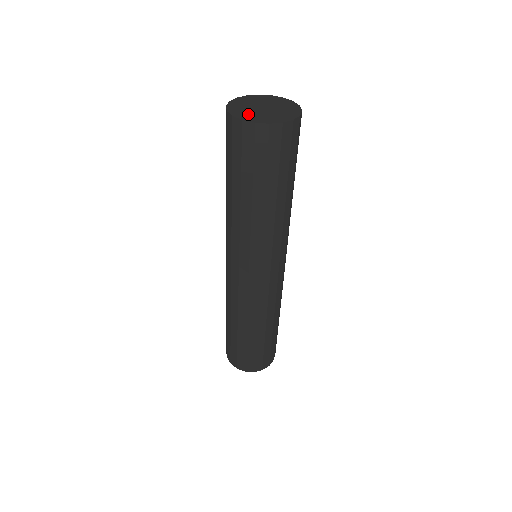
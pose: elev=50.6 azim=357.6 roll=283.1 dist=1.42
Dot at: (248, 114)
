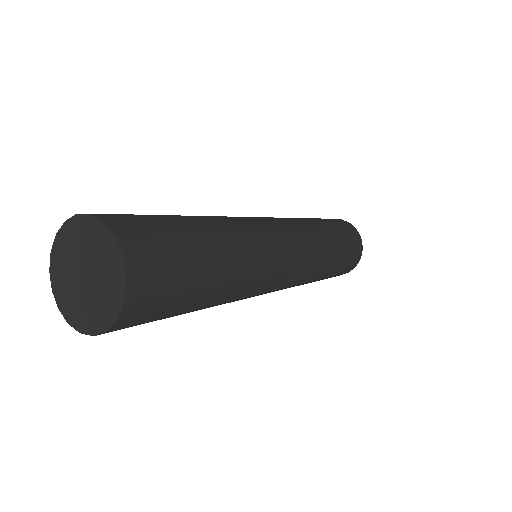
Dot at: (65, 292)
